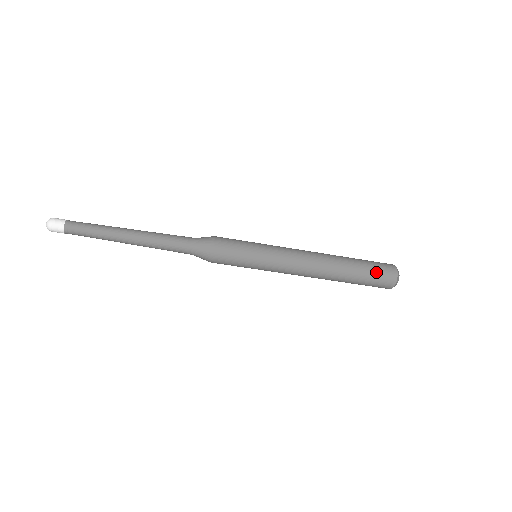
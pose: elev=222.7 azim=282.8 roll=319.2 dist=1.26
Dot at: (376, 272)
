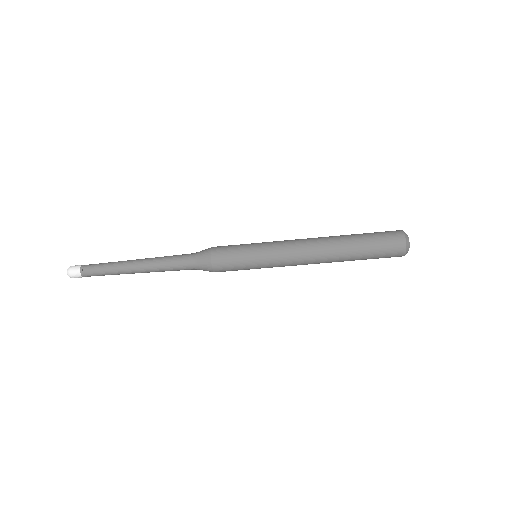
Dot at: (381, 245)
